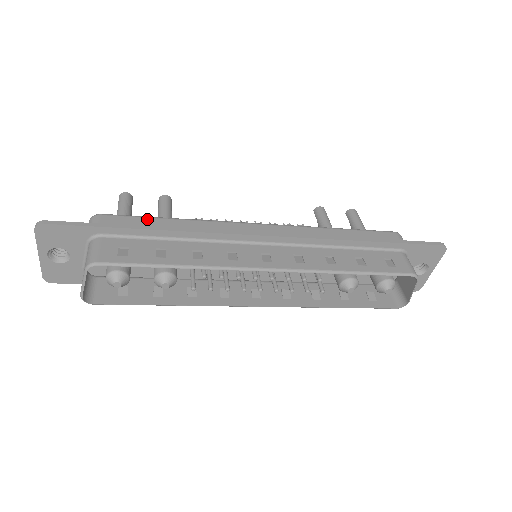
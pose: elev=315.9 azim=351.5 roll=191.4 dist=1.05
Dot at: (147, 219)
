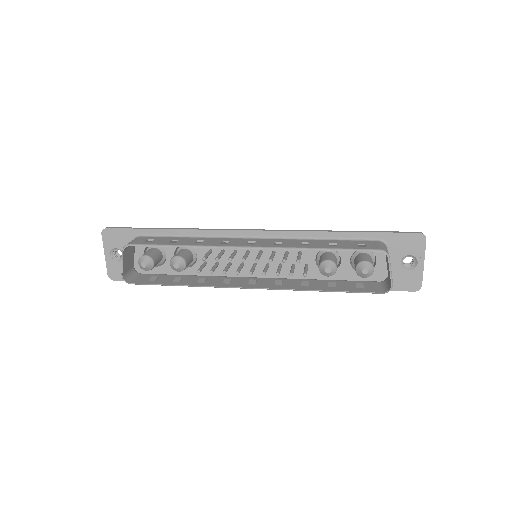
Dot at: occluded
